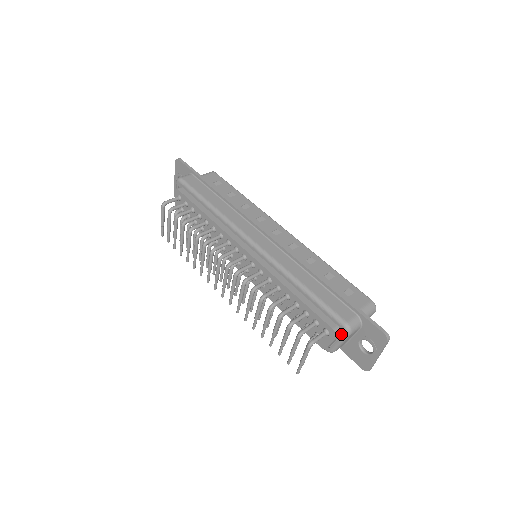
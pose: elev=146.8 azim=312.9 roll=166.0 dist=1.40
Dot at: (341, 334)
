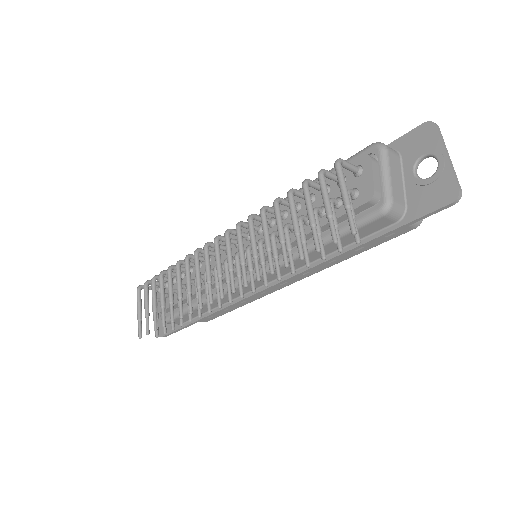
Dot at: (376, 157)
